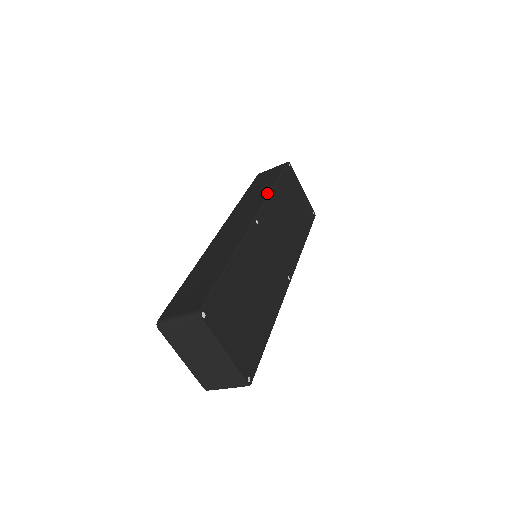
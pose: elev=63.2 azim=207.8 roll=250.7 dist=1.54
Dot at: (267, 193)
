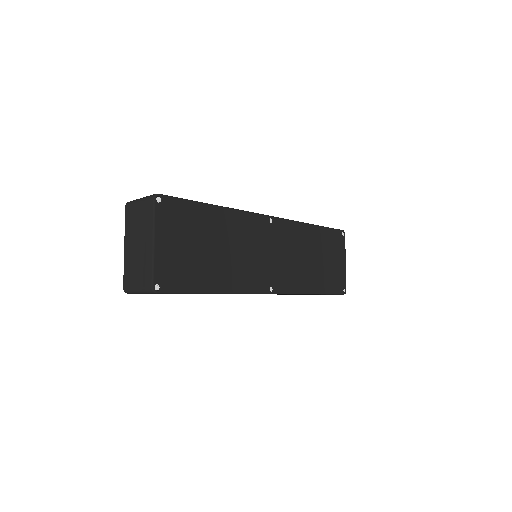
Dot at: (301, 222)
